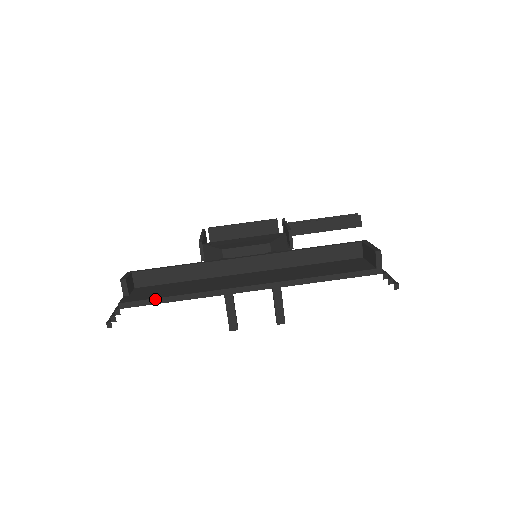
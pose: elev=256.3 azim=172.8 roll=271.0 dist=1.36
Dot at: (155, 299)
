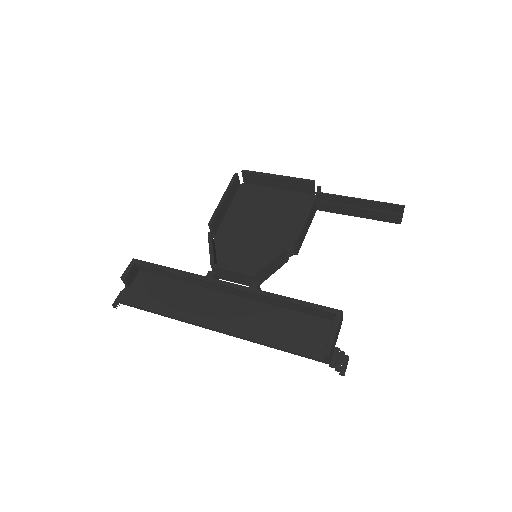
Dot at: (142, 308)
